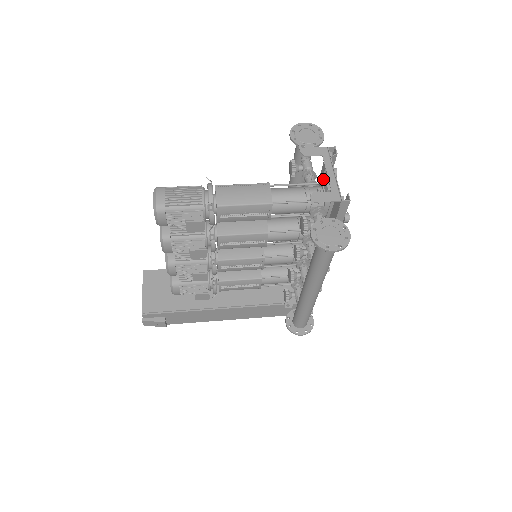
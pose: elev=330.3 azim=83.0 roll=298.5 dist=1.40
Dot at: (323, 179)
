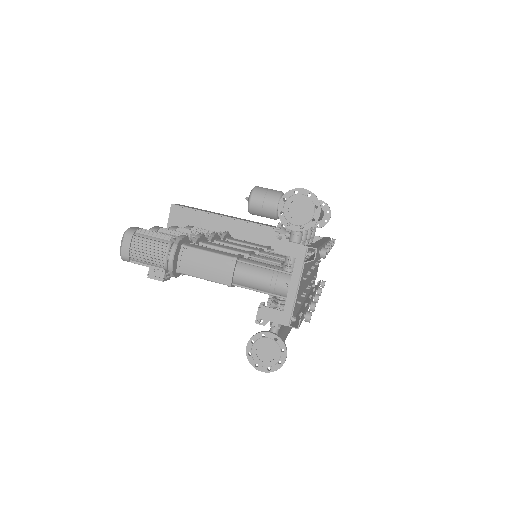
Dot at: occluded
